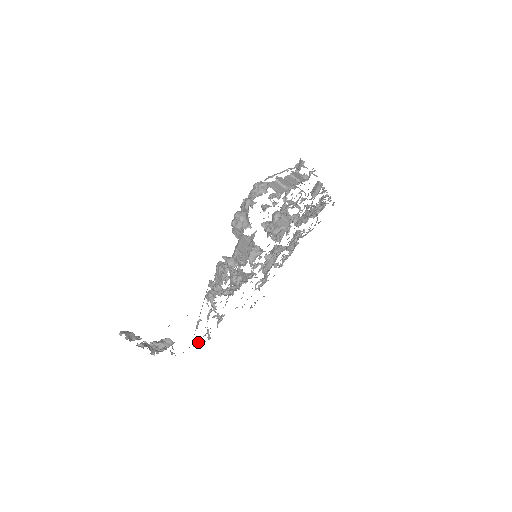
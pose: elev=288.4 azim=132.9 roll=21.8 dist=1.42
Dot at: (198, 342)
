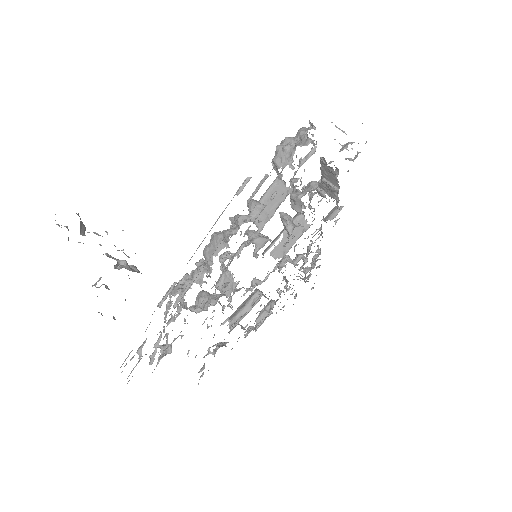
Dot at: (141, 348)
